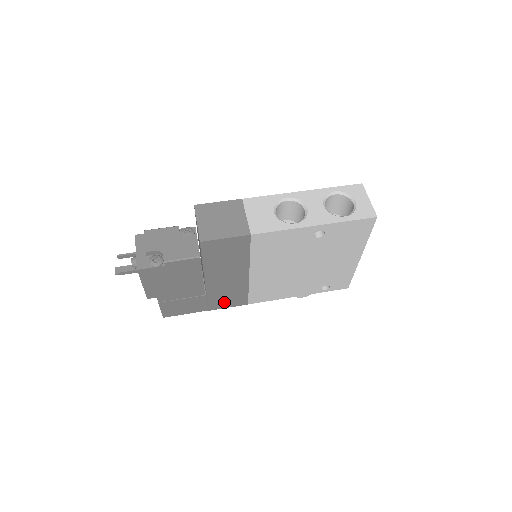
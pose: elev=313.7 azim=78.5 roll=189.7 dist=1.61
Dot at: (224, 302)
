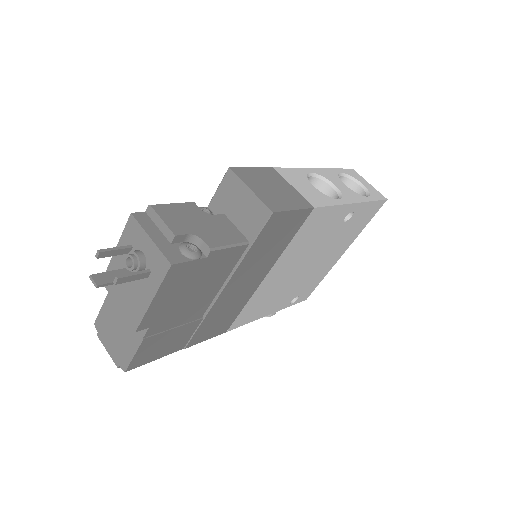
Dot at: (209, 330)
